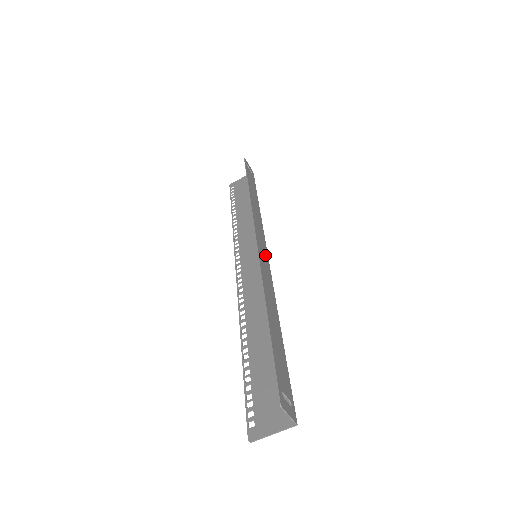
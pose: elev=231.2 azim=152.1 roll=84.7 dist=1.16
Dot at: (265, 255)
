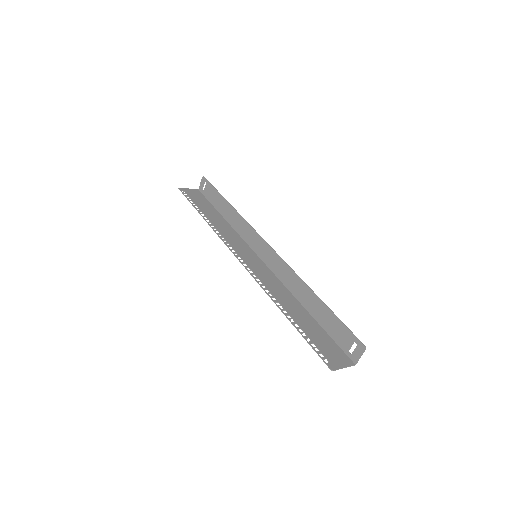
Dot at: (266, 258)
